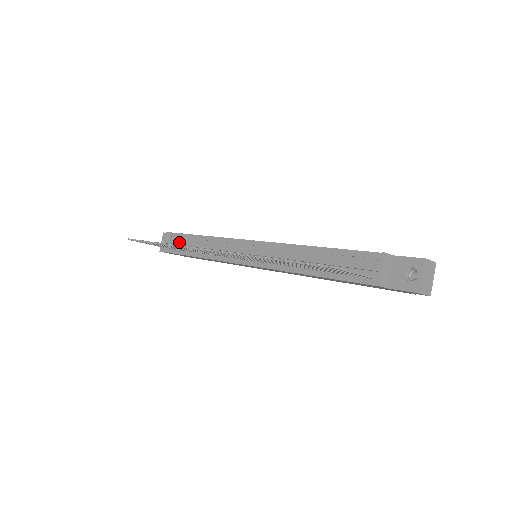
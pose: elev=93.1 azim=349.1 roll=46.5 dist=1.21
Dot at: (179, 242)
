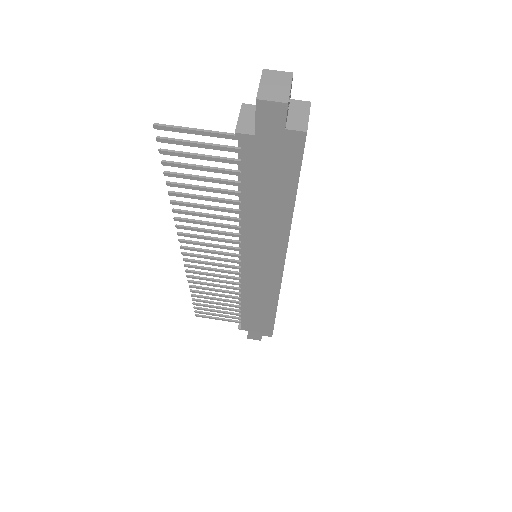
Dot at: occluded
